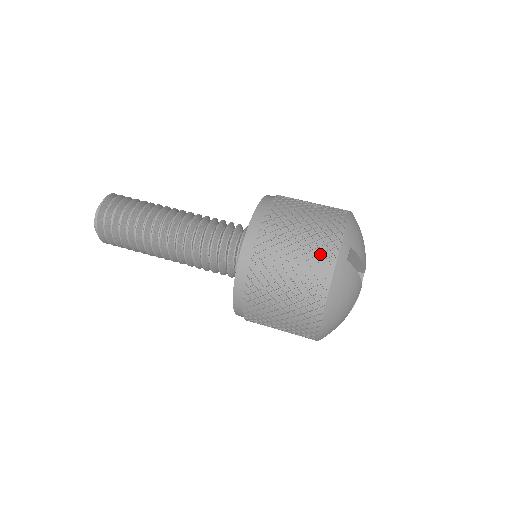
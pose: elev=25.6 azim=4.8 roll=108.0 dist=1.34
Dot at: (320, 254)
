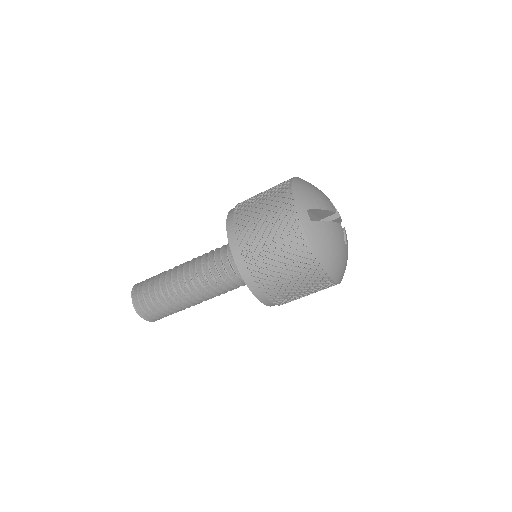
Dot at: (289, 232)
